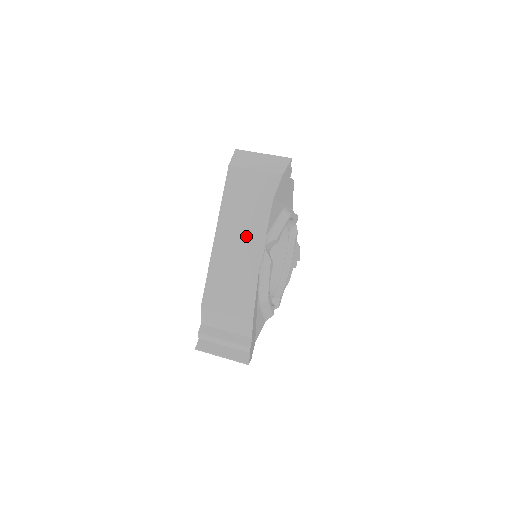
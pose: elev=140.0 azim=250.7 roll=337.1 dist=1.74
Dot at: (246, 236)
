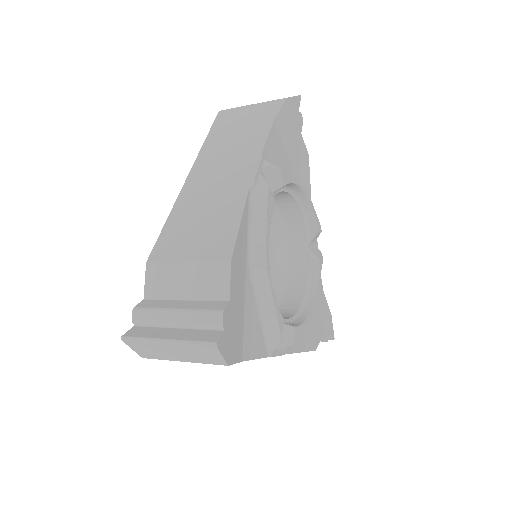
Dot at: (233, 163)
